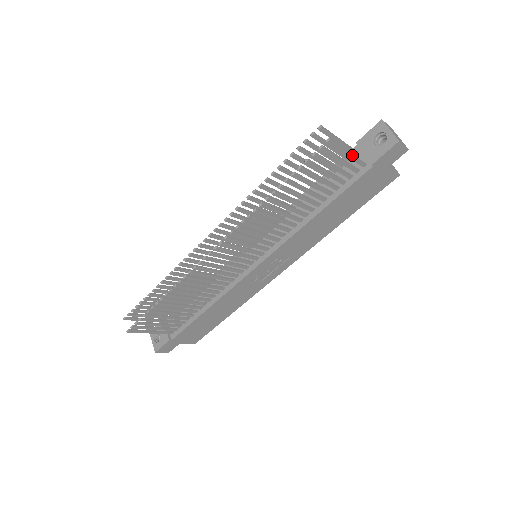
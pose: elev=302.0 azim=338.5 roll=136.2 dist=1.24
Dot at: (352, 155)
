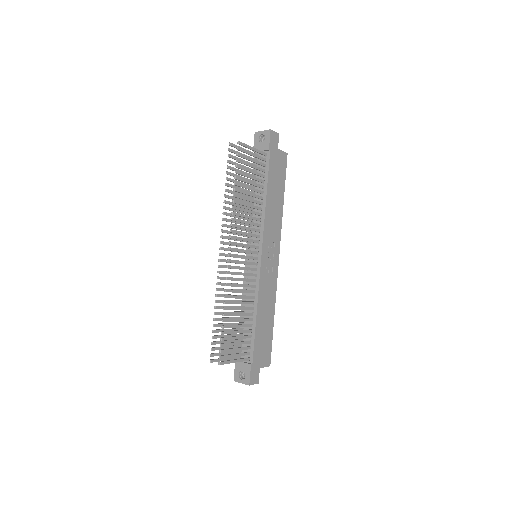
Dot at: (255, 149)
